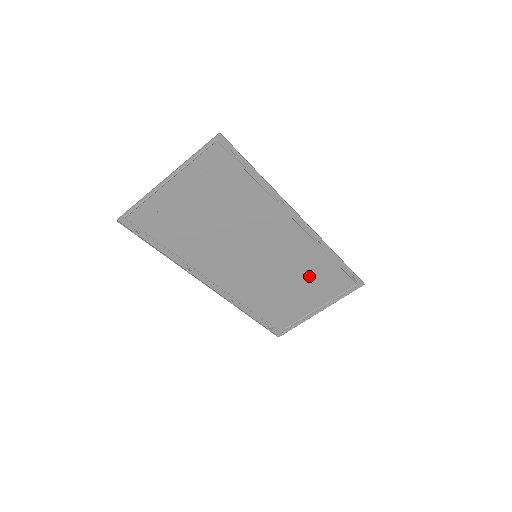
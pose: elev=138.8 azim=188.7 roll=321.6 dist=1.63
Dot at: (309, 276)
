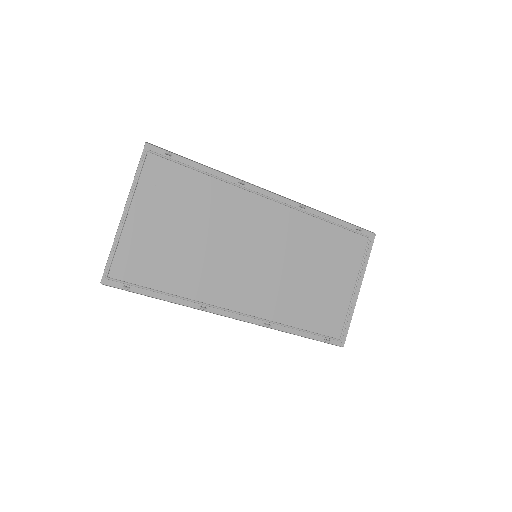
Dot at: (320, 253)
